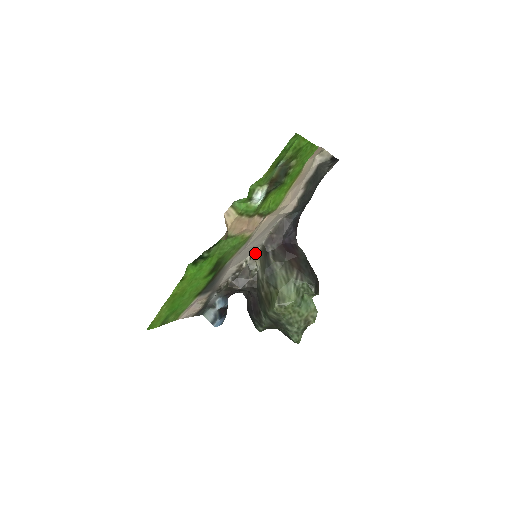
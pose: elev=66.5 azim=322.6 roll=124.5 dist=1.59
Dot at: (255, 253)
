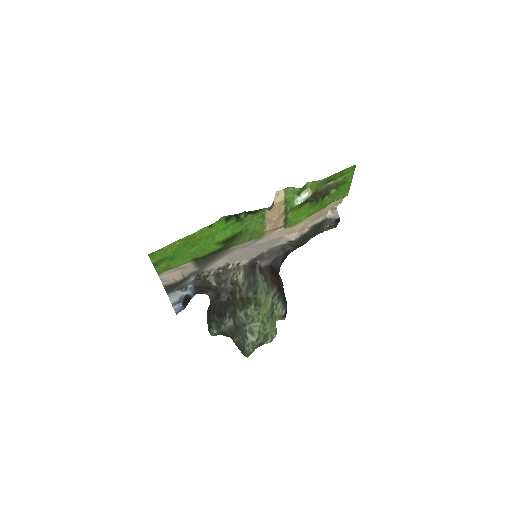
Dot at: (242, 263)
